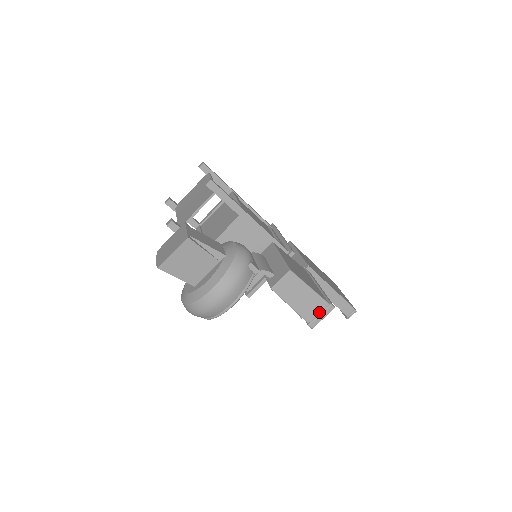
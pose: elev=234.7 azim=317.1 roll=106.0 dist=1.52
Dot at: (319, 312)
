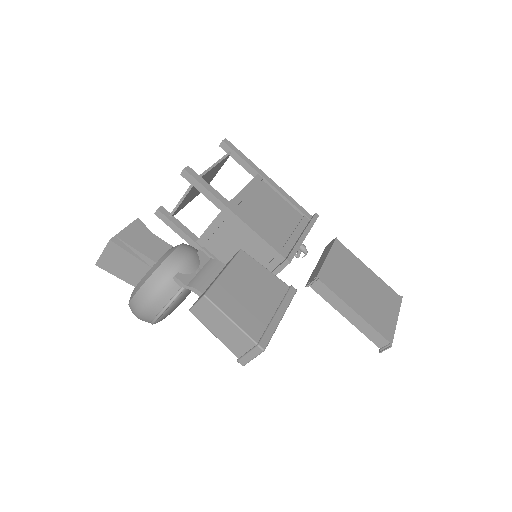
Dot at: (247, 350)
